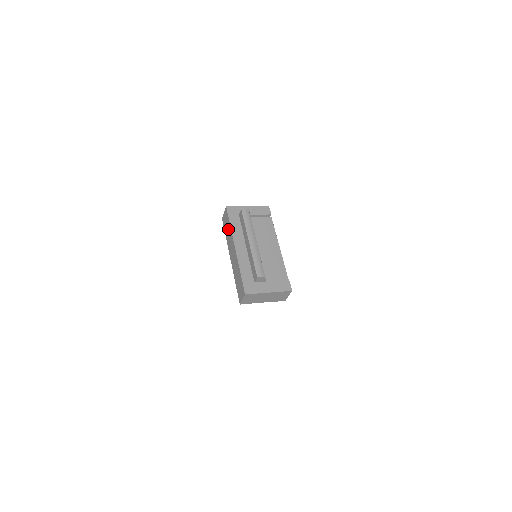
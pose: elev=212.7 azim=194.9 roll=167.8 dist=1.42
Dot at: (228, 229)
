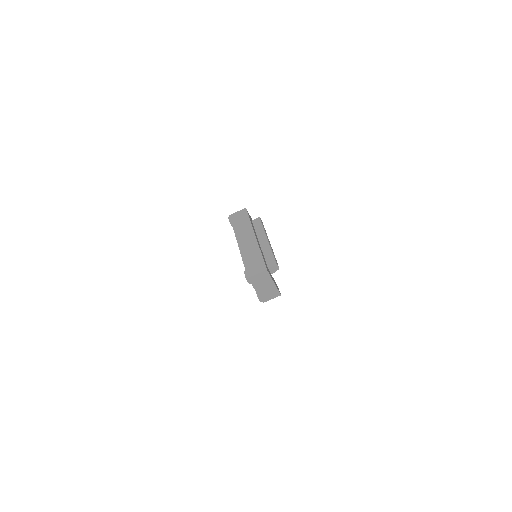
Dot at: (244, 223)
